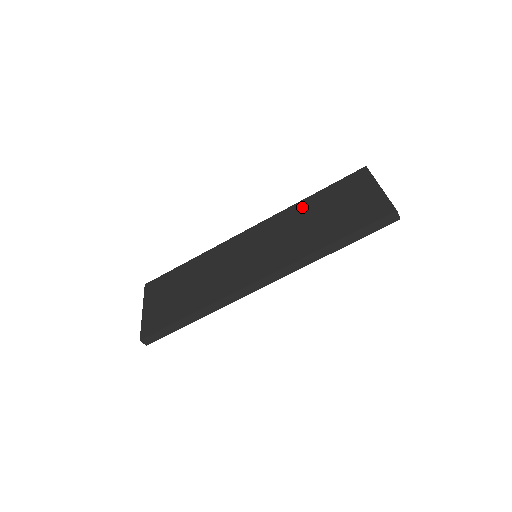
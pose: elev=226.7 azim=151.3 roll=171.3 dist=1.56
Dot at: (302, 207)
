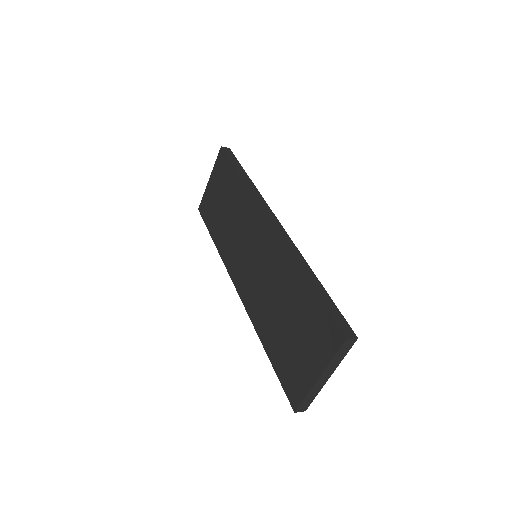
Dot at: (292, 276)
